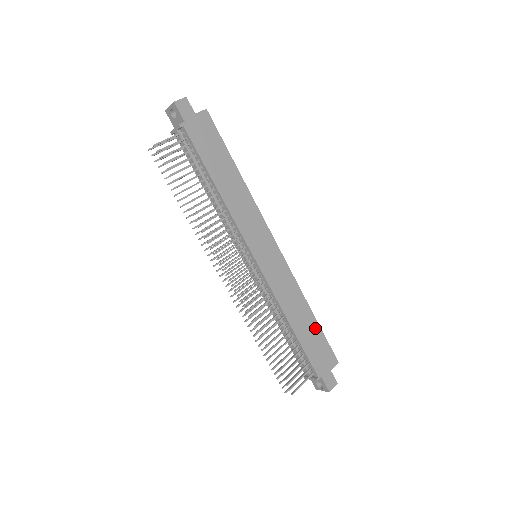
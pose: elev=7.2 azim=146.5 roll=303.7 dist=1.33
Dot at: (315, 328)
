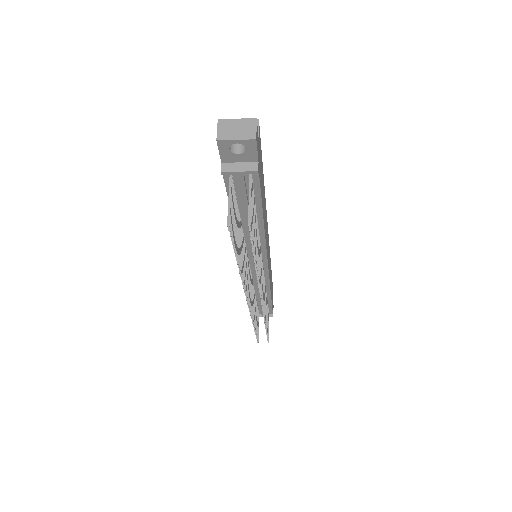
Dot at: occluded
